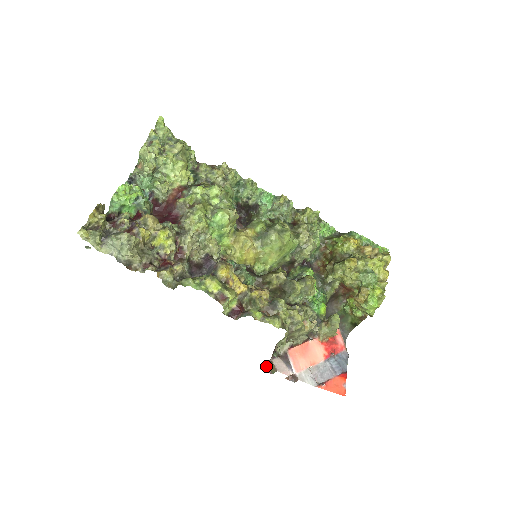
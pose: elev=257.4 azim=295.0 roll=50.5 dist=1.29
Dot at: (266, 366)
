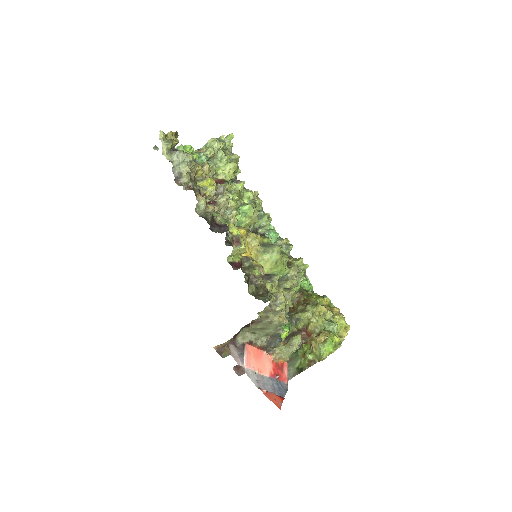
Dot at: (220, 349)
